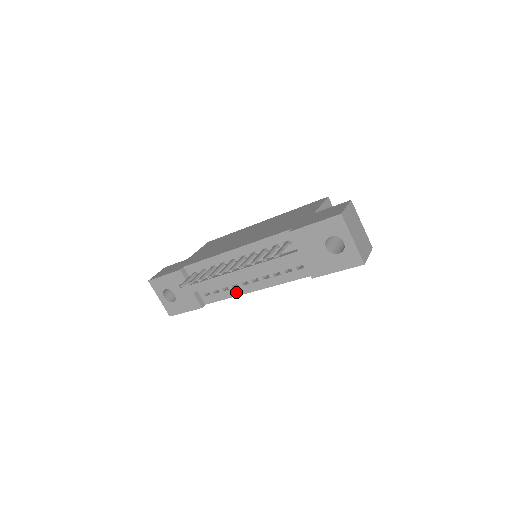
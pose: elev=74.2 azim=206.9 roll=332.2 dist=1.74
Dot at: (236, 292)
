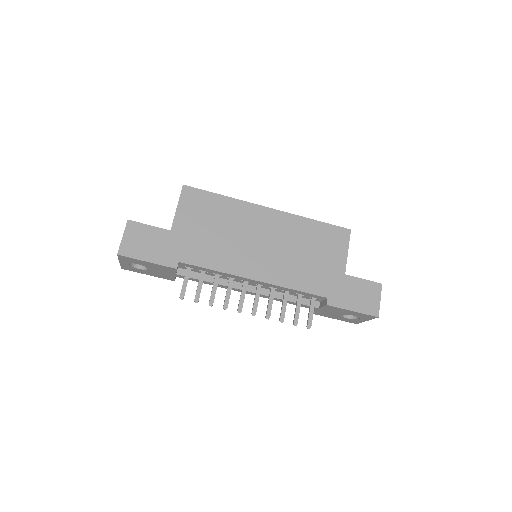
Dot at: occluded
